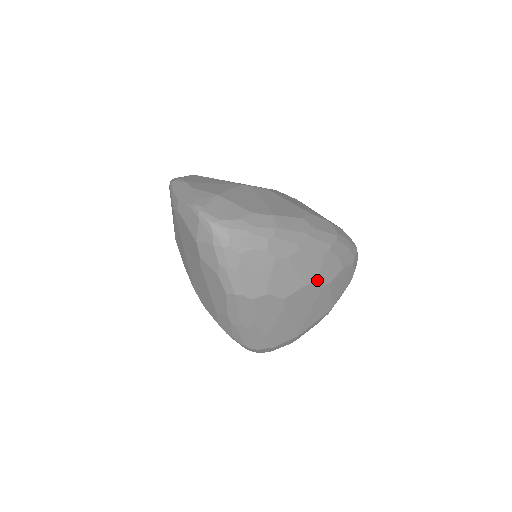
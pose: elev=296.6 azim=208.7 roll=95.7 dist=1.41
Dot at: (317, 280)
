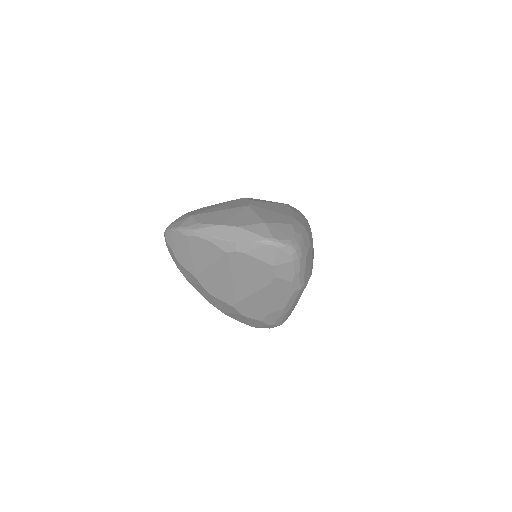
Dot at: occluded
